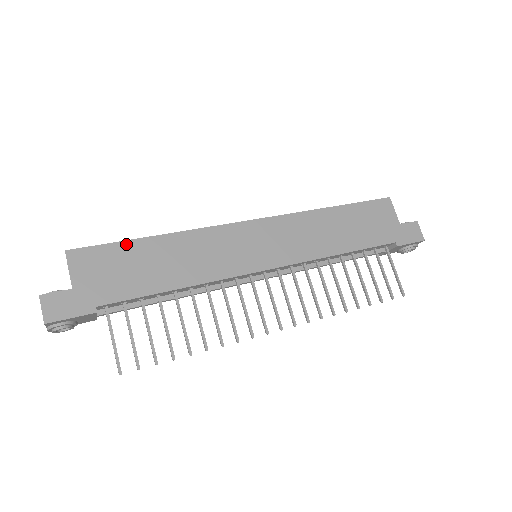
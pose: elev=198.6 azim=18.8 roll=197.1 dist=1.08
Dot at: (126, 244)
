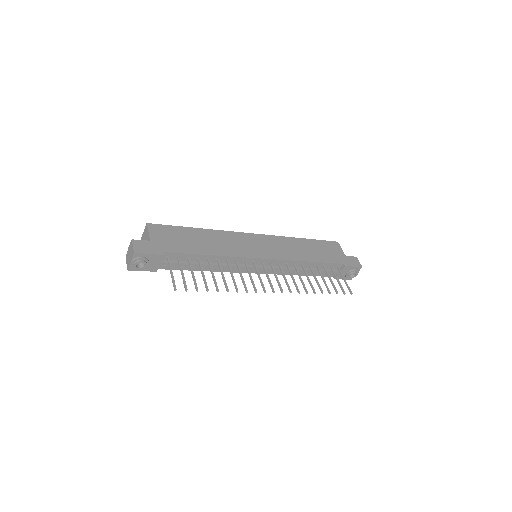
Dot at: (181, 228)
